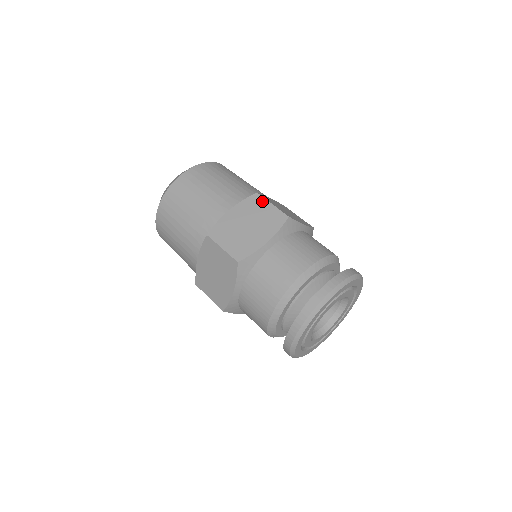
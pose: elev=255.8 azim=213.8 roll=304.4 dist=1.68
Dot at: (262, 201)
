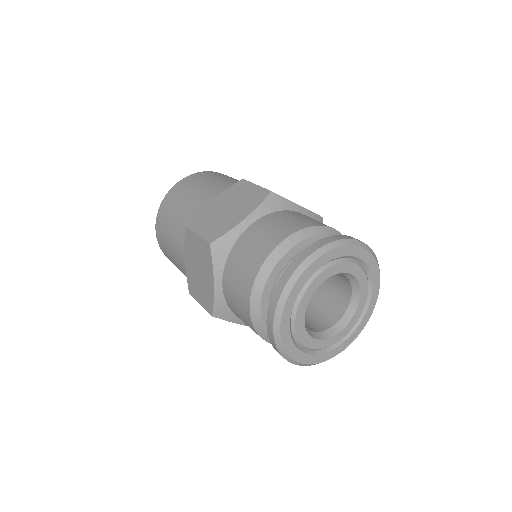
Dot at: (246, 184)
